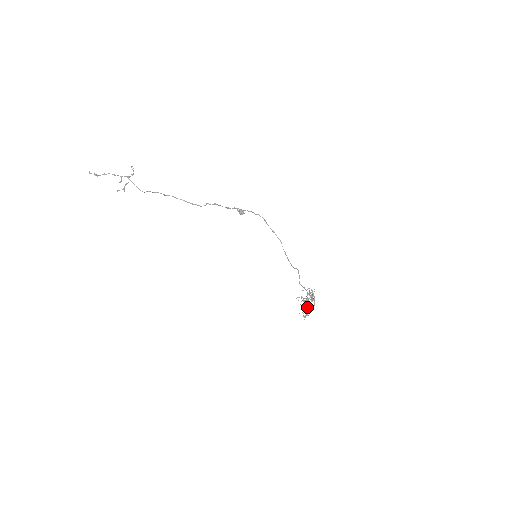
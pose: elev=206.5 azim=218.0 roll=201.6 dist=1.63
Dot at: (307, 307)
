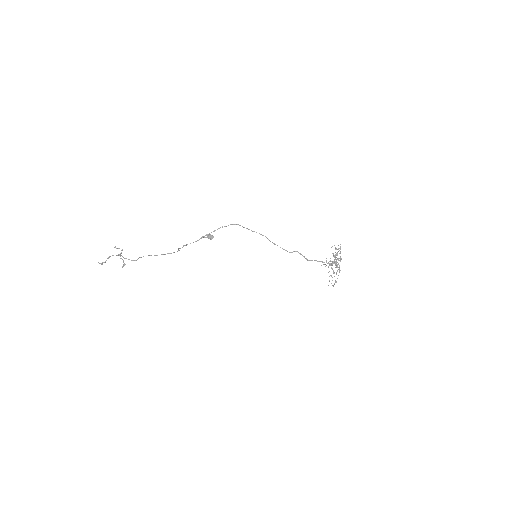
Dot at: (333, 272)
